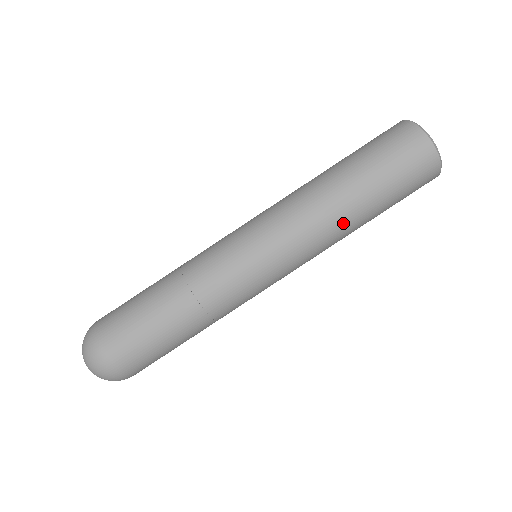
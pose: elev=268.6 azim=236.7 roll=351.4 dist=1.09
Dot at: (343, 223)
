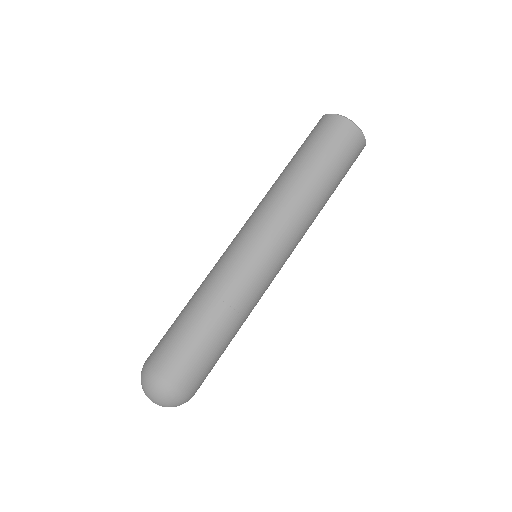
Dot at: (317, 208)
